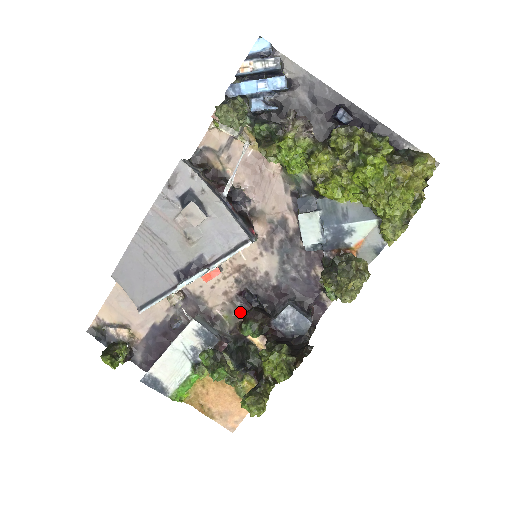
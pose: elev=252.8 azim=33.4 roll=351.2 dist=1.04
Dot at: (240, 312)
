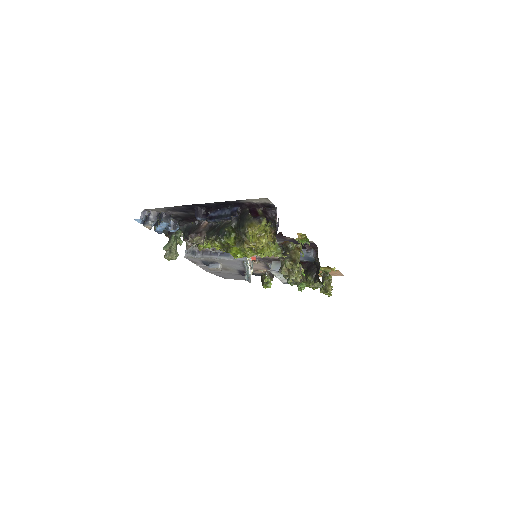
Dot at: occluded
